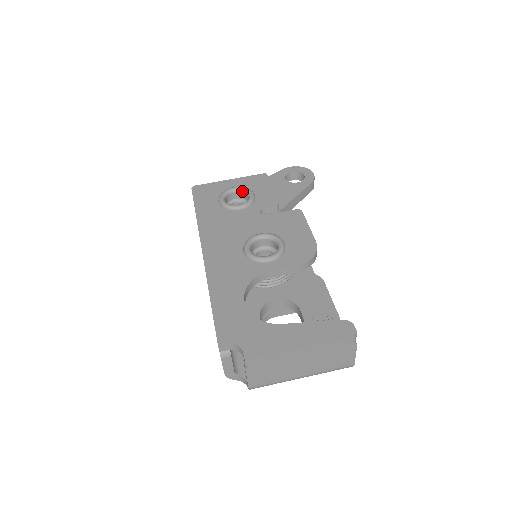
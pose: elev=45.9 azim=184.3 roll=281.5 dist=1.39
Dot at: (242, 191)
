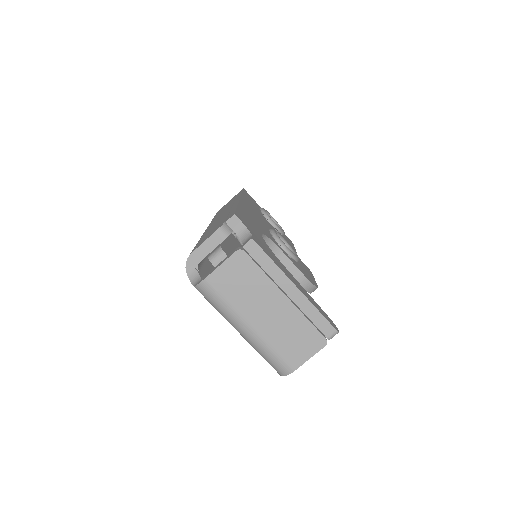
Dot at: occluded
